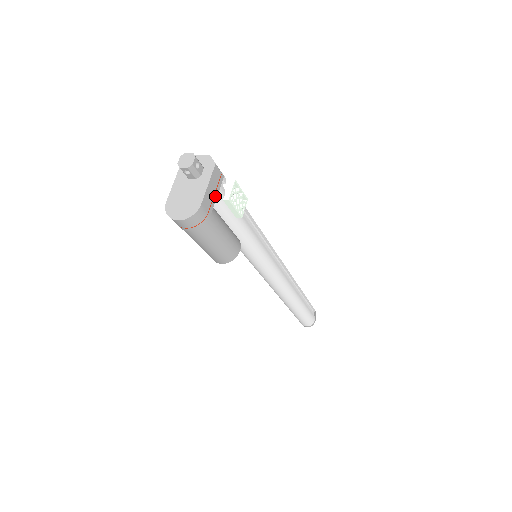
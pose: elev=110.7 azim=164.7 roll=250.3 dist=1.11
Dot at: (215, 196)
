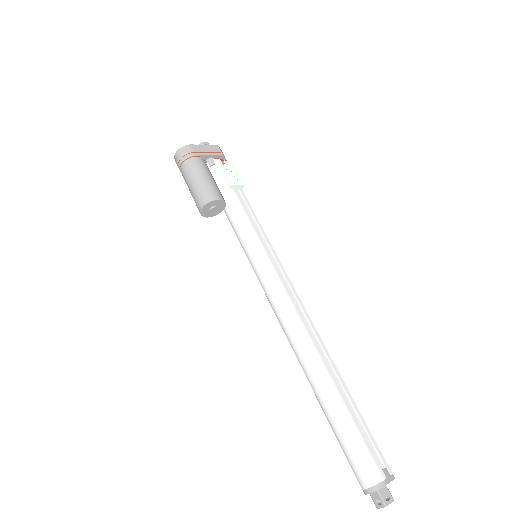
Dot at: (208, 154)
